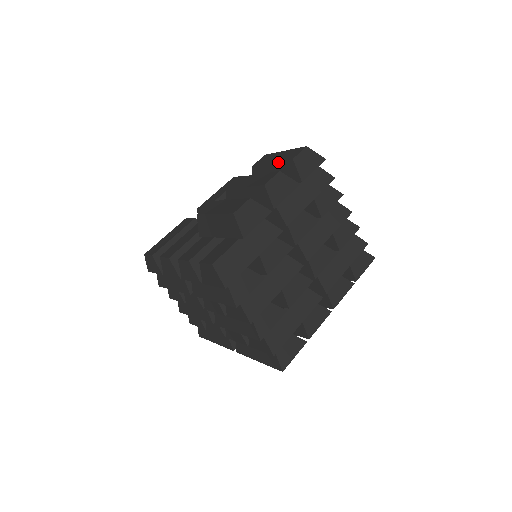
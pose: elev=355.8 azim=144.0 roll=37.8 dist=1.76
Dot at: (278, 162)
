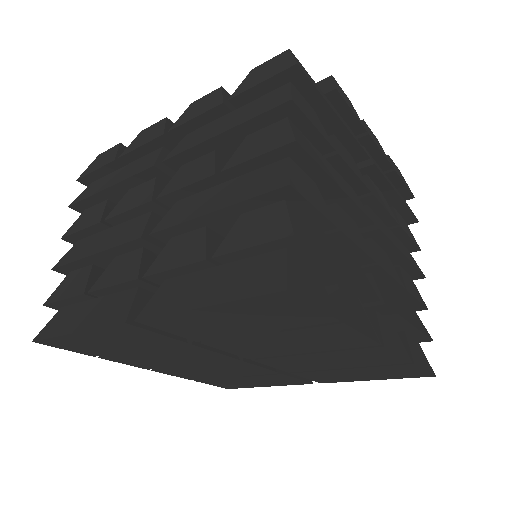
Dot at: occluded
